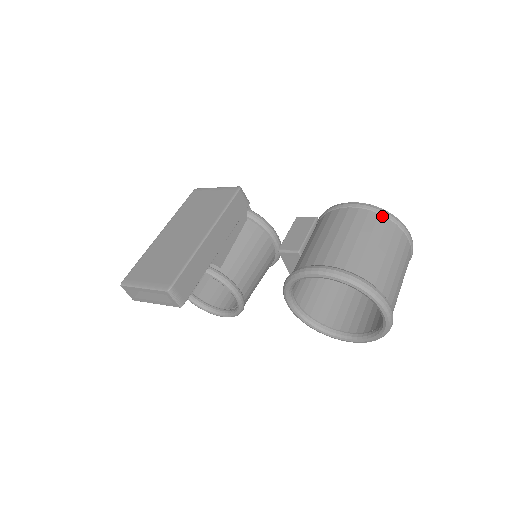
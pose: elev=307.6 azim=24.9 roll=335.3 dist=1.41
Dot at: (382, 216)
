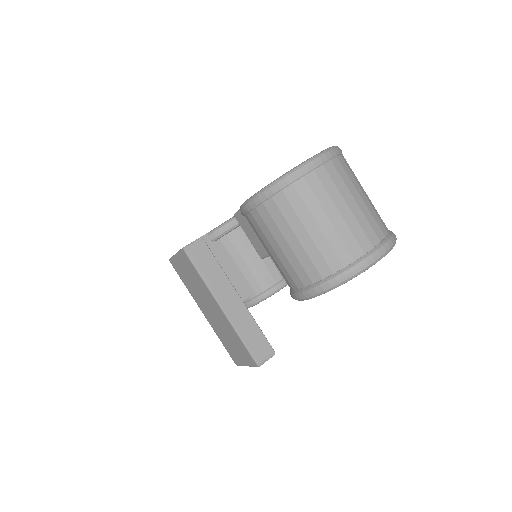
Dot at: (275, 196)
